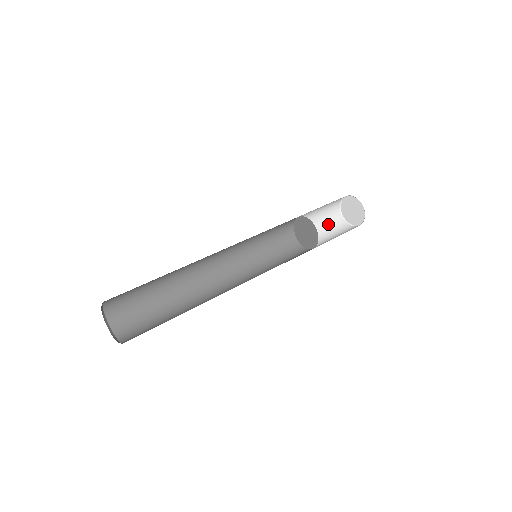
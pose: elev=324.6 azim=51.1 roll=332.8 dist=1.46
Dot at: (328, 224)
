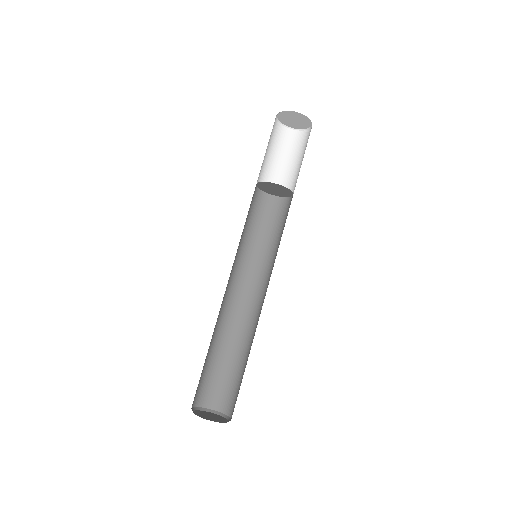
Dot at: (284, 150)
